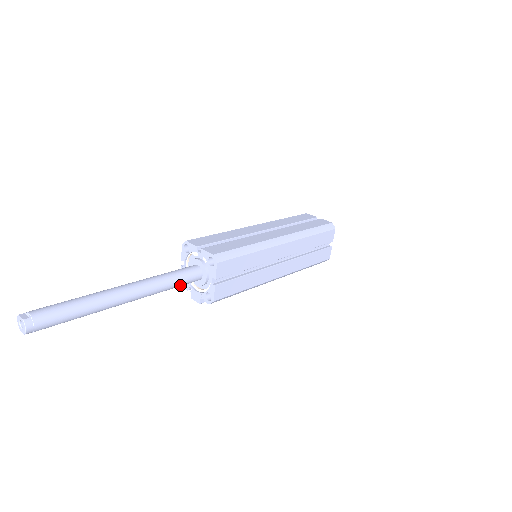
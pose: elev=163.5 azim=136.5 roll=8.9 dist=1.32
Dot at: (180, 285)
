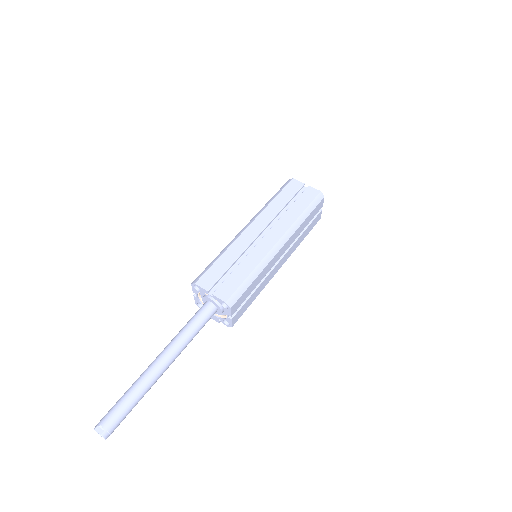
Dot at: occluded
